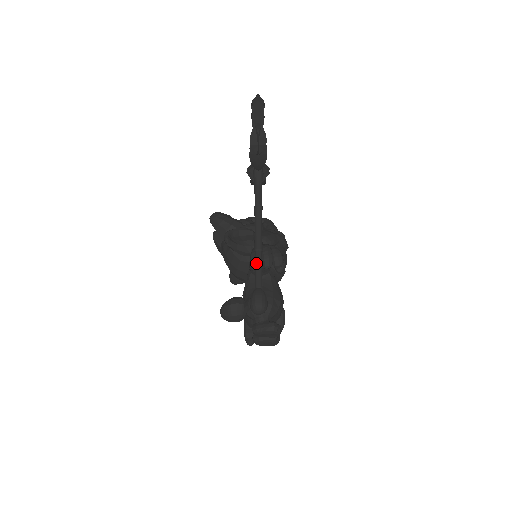
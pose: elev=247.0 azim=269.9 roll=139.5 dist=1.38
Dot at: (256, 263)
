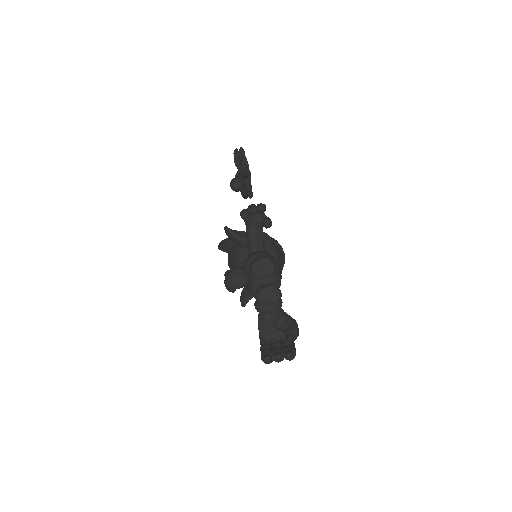
Dot at: occluded
